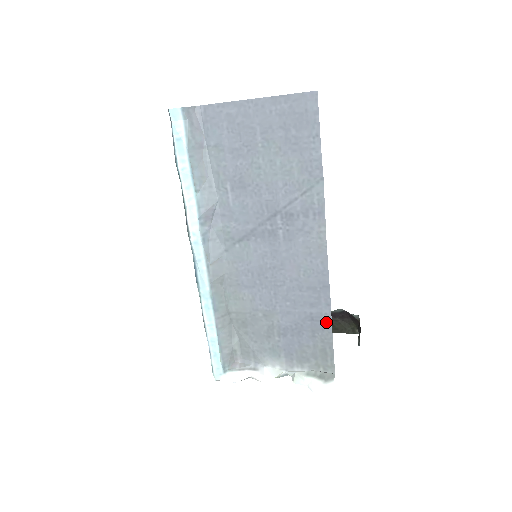
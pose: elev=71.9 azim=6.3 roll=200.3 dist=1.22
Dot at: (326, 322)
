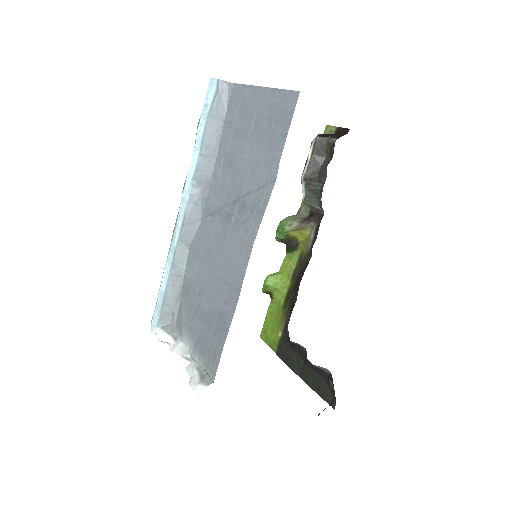
Dot at: (227, 325)
